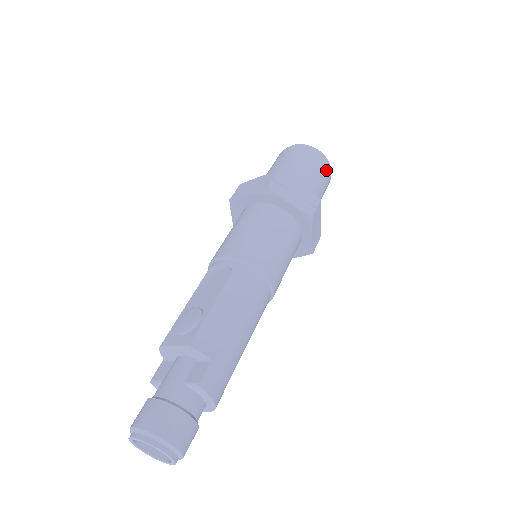
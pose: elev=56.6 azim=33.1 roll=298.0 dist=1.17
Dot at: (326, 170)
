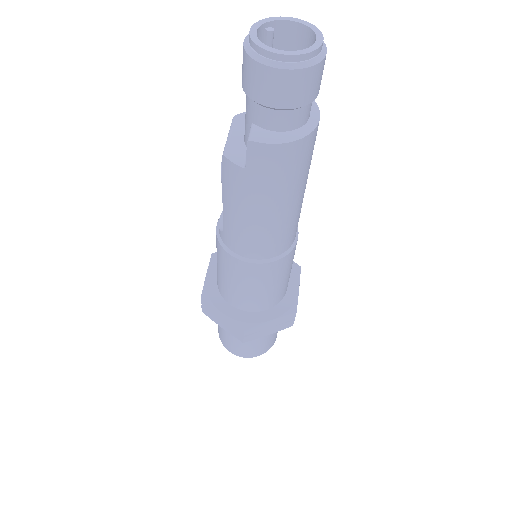
Dot at: occluded
